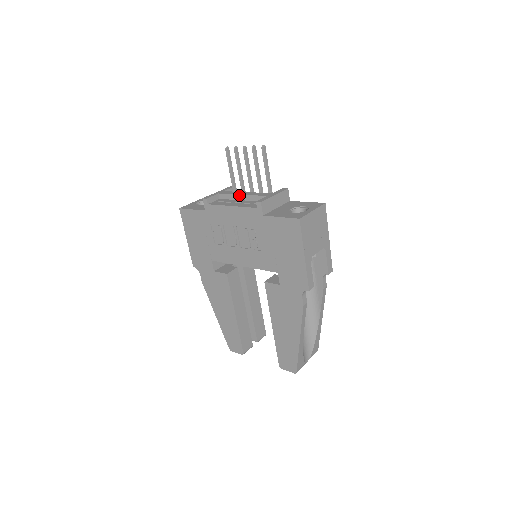
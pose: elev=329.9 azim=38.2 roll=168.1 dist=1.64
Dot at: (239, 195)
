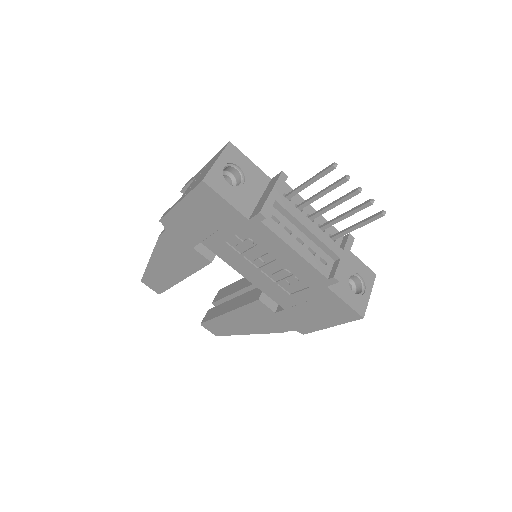
Dot at: (305, 227)
